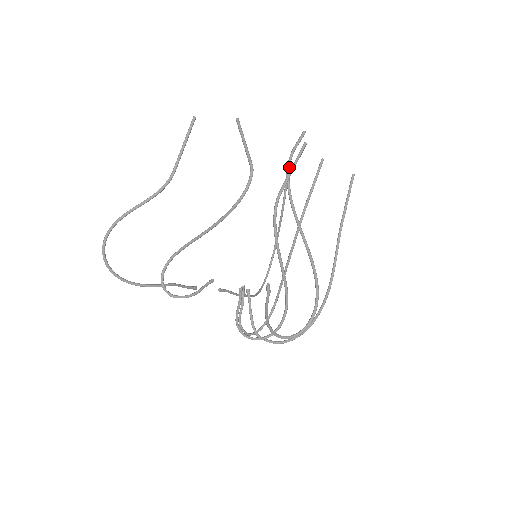
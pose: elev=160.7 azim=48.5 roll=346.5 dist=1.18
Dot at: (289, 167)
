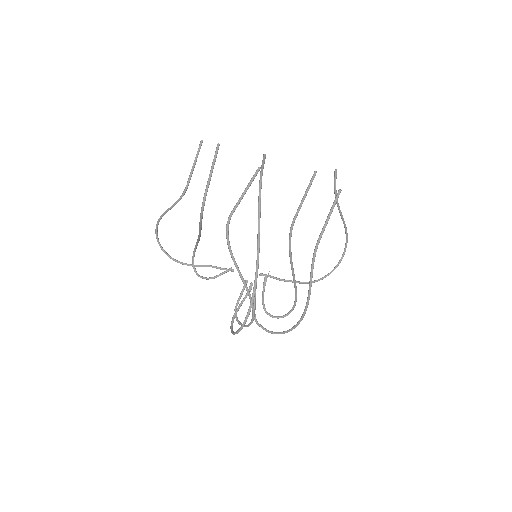
Dot at: (260, 185)
